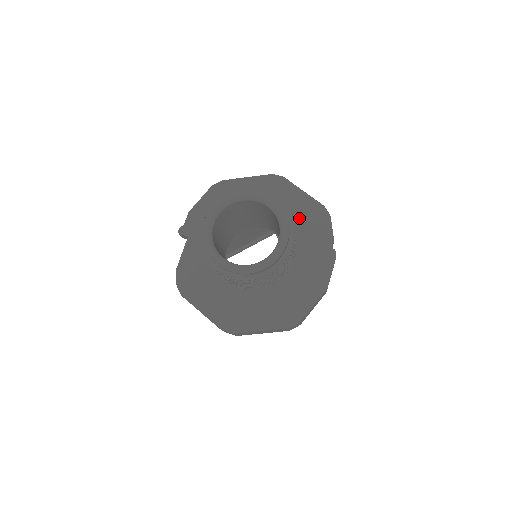
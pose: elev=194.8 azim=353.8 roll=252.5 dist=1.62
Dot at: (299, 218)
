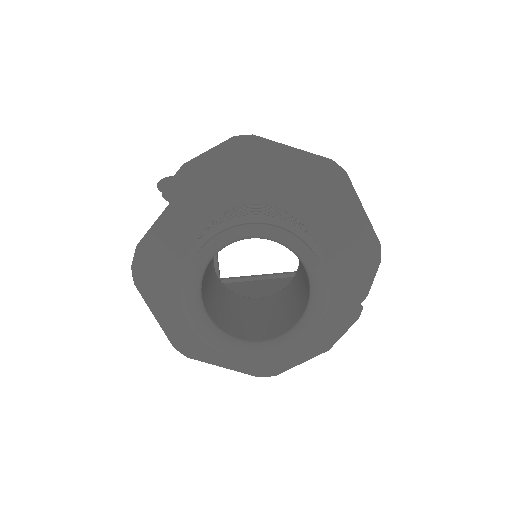
Dot at: (338, 245)
